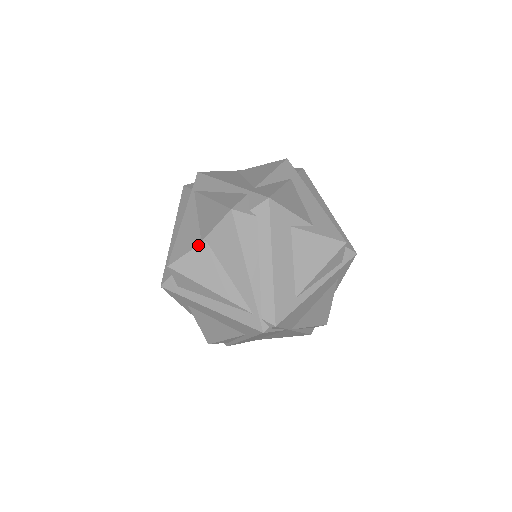
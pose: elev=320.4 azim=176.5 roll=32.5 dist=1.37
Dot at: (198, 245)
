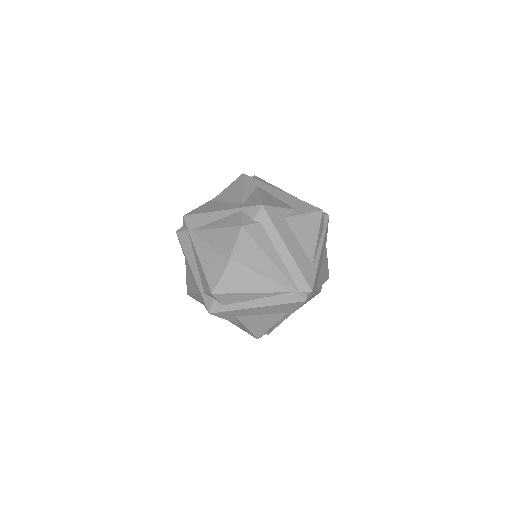
Dot at: (227, 265)
